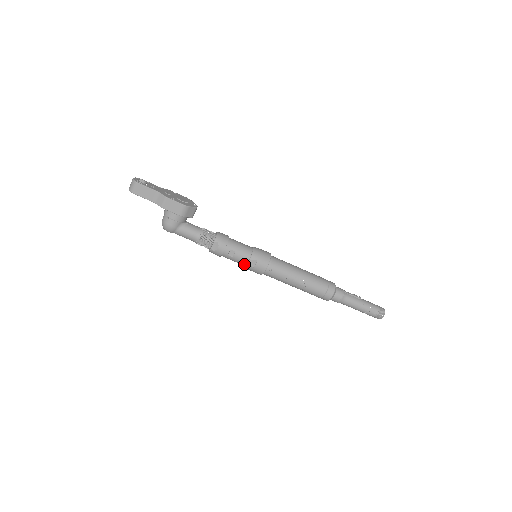
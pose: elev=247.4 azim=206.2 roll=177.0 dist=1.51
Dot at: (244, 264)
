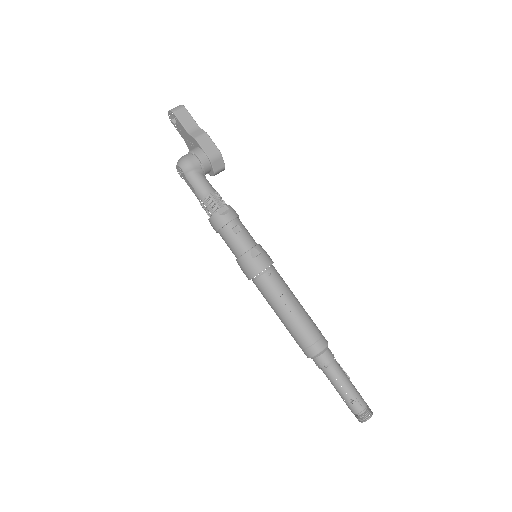
Dot at: (243, 251)
